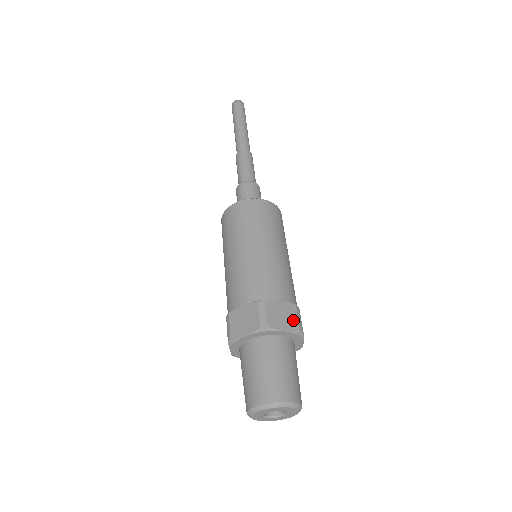
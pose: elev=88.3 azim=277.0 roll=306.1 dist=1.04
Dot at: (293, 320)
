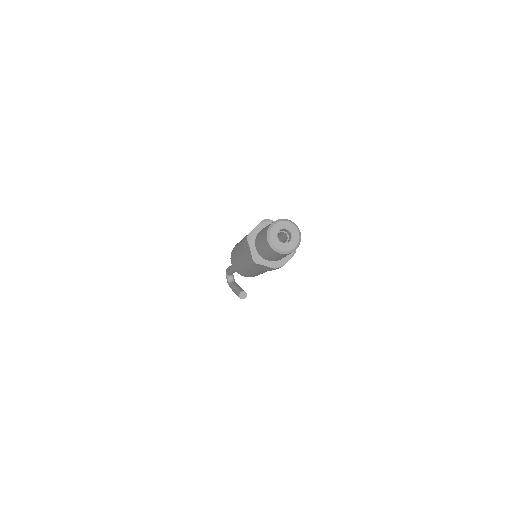
Dot at: occluded
